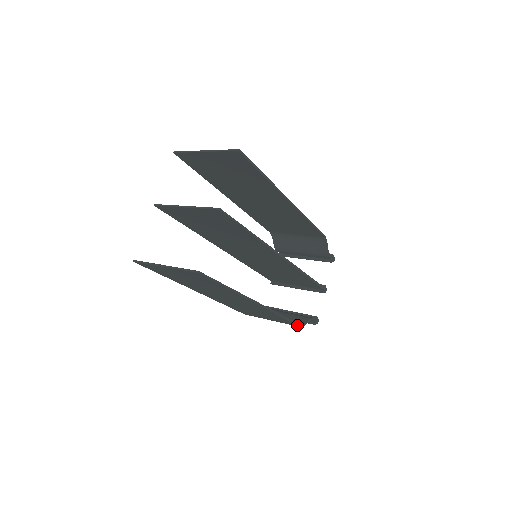
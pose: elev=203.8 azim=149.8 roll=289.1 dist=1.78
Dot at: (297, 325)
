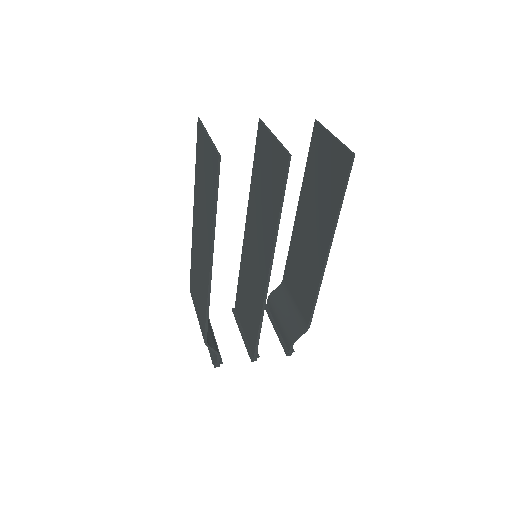
Dot at: (205, 335)
